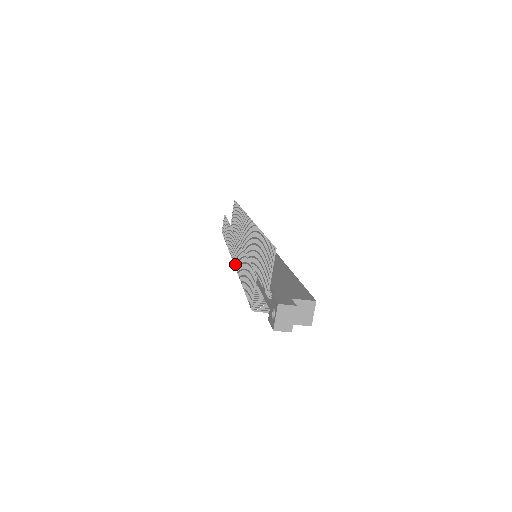
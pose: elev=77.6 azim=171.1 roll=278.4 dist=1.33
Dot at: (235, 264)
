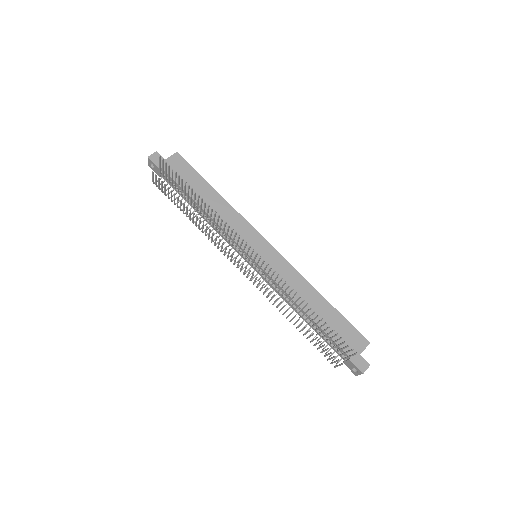
Dot at: occluded
